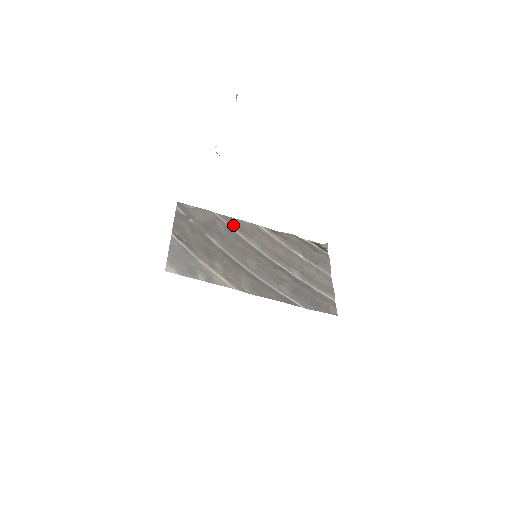
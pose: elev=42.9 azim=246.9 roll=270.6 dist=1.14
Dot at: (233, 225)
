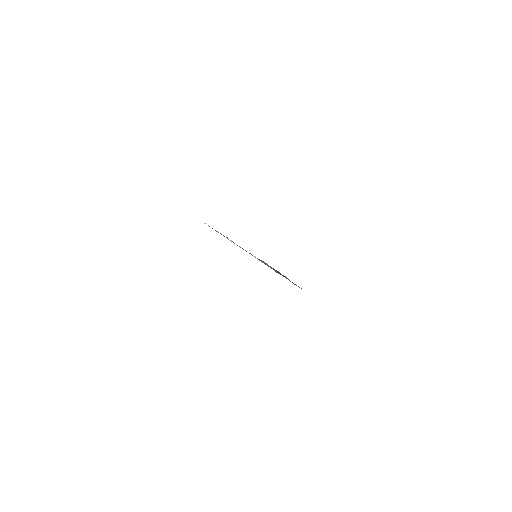
Dot at: occluded
